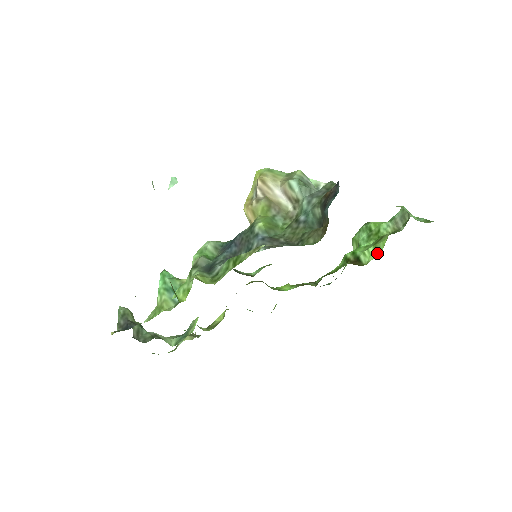
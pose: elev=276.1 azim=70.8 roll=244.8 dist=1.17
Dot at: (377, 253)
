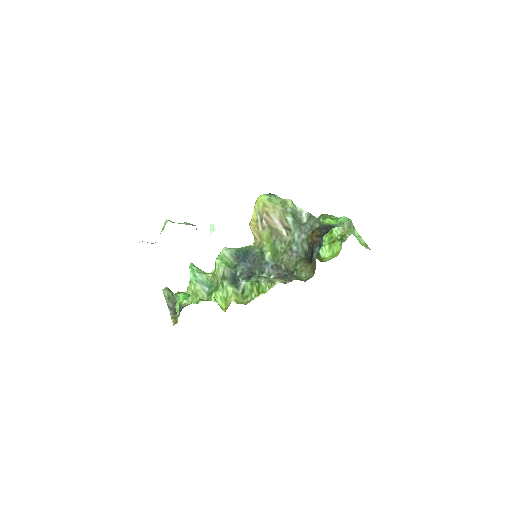
Dot at: (331, 254)
